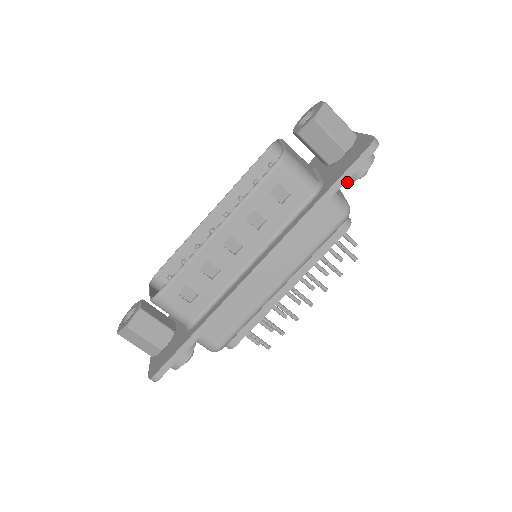
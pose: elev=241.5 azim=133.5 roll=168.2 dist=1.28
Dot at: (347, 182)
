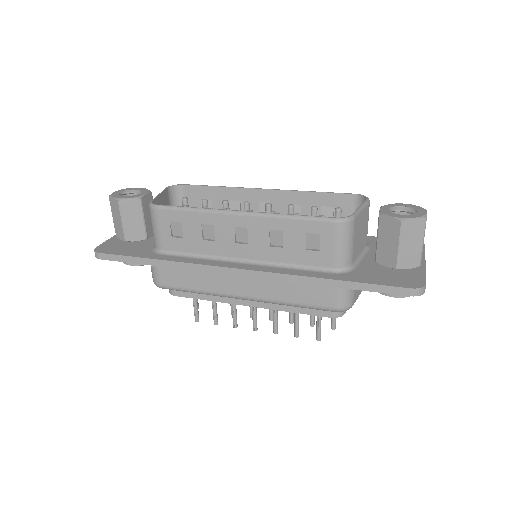
Dot at: occluded
